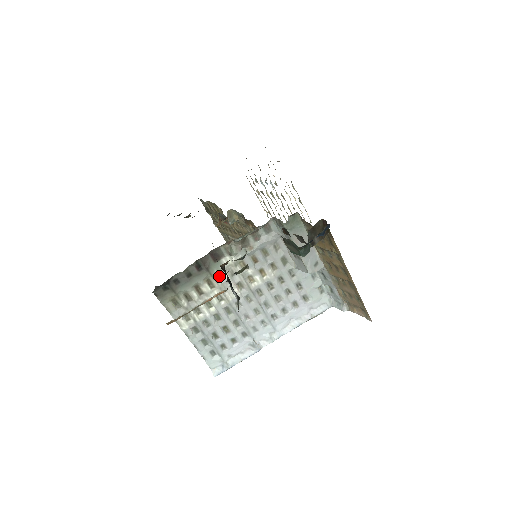
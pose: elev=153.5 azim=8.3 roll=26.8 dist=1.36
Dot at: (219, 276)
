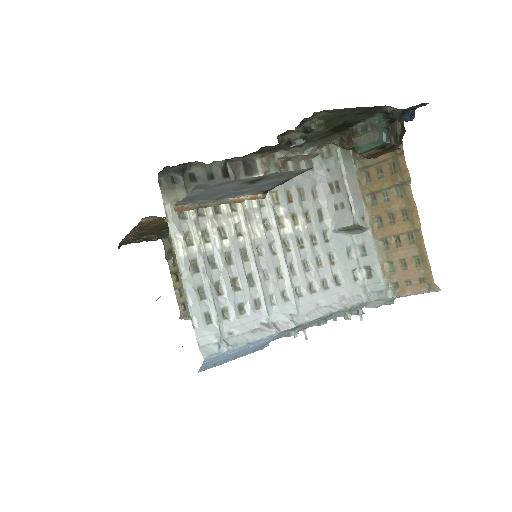
Dot at: occluded
